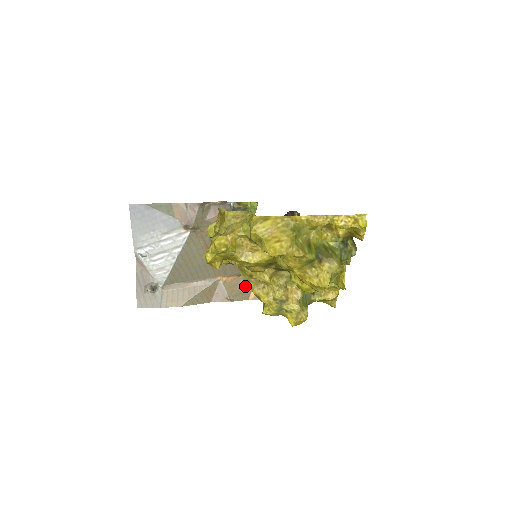
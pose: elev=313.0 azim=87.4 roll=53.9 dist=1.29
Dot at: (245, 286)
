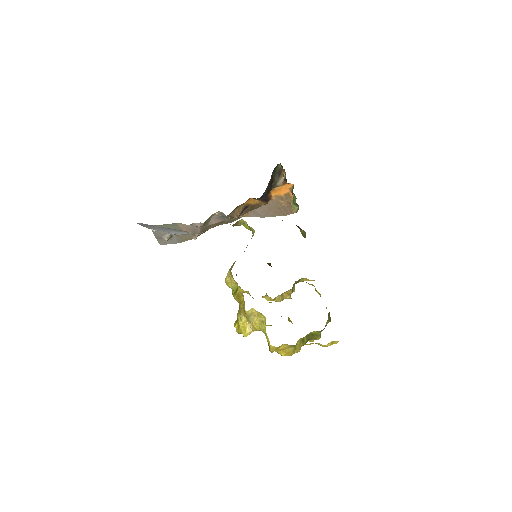
Dot at: occluded
